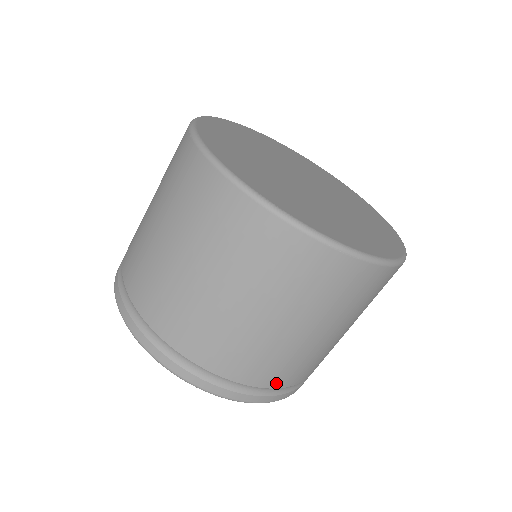
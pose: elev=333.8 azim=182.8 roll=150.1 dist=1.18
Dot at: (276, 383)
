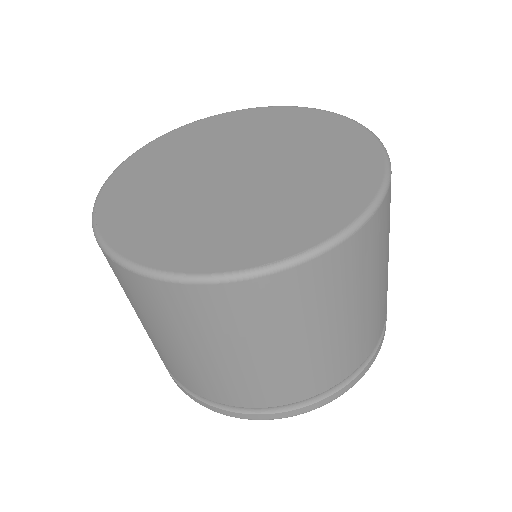
Dot at: (382, 326)
